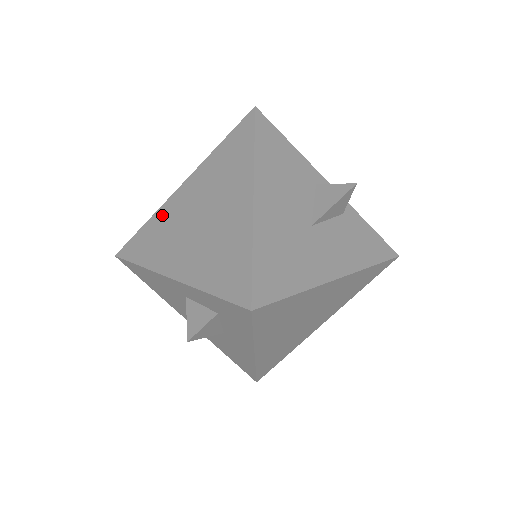
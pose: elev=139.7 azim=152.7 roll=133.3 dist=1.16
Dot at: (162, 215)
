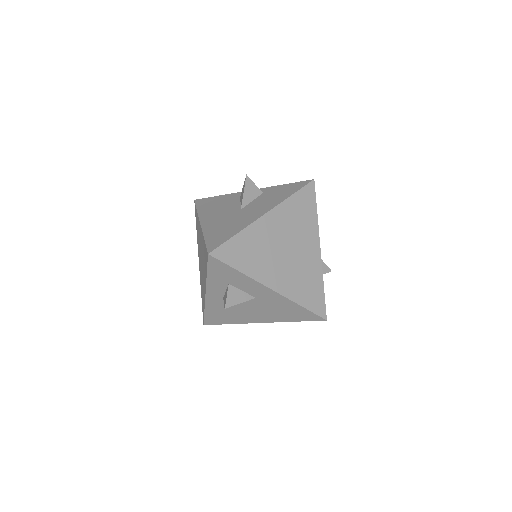
Dot at: occluded
